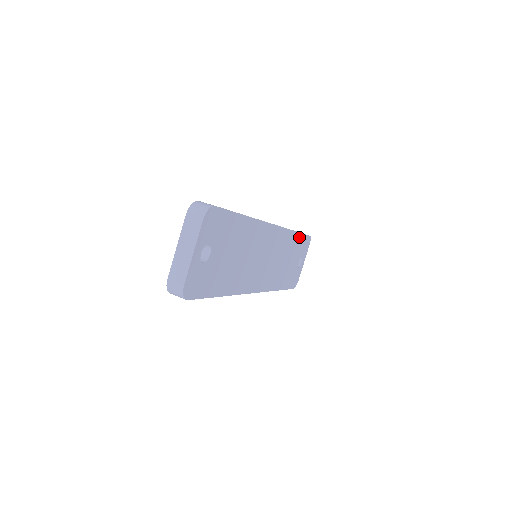
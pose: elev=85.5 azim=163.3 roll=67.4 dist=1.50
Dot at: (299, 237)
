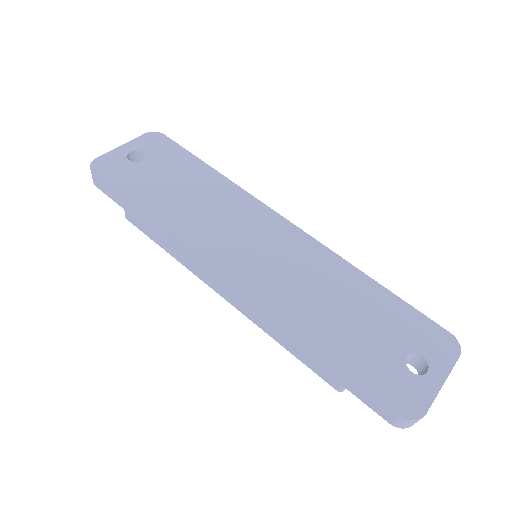
Dot at: (390, 299)
